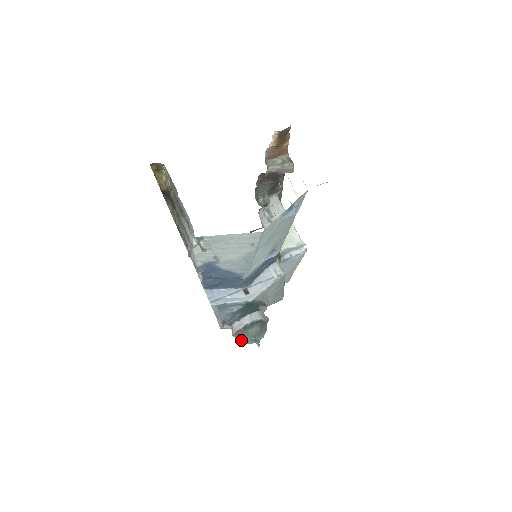
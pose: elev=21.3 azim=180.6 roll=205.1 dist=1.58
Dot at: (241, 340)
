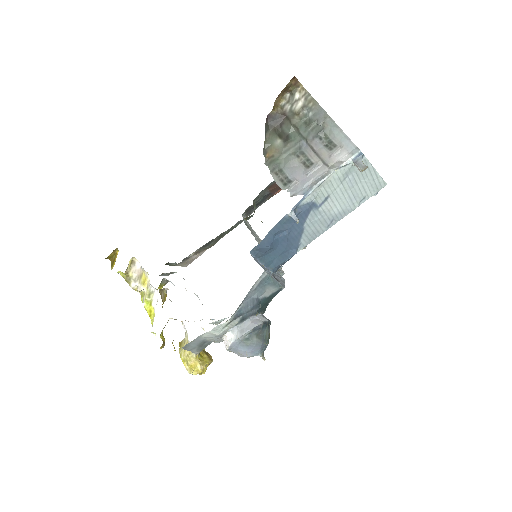
Dot at: (250, 345)
